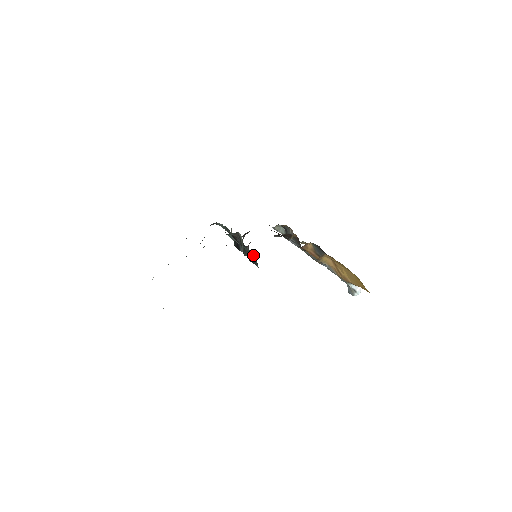
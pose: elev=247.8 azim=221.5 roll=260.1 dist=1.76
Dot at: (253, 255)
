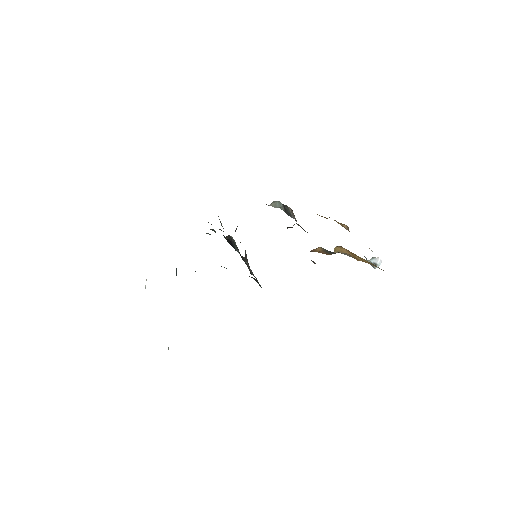
Dot at: (254, 278)
